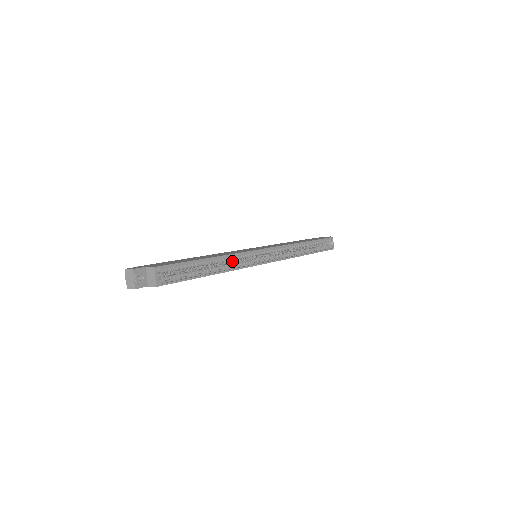
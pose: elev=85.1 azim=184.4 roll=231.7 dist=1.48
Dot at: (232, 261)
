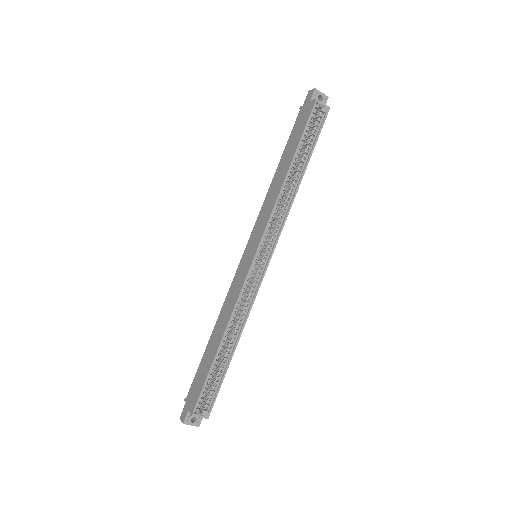
Dot at: occluded
